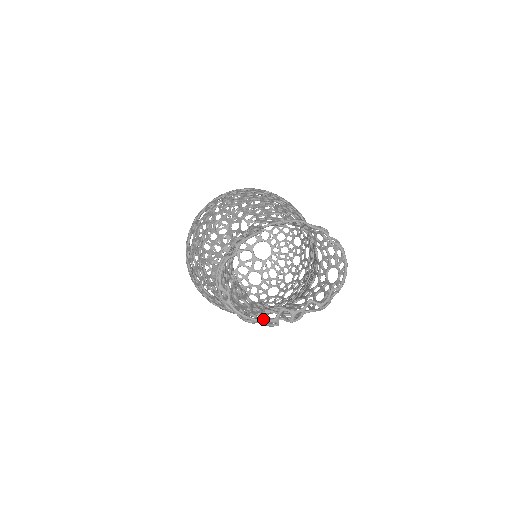
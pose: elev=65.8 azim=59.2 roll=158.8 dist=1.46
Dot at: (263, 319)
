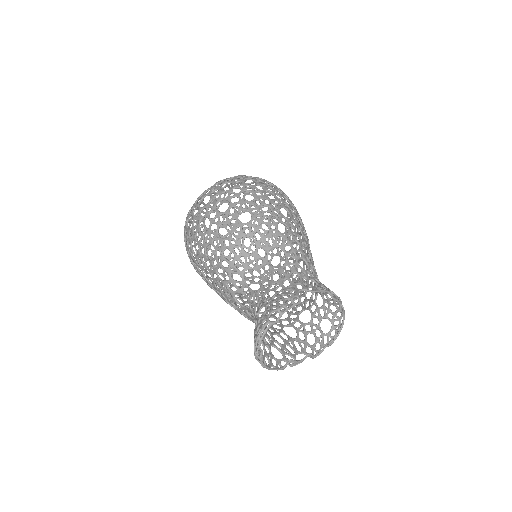
Dot at: (277, 368)
